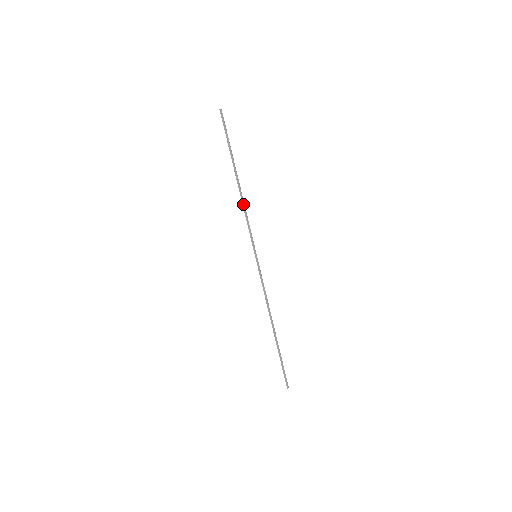
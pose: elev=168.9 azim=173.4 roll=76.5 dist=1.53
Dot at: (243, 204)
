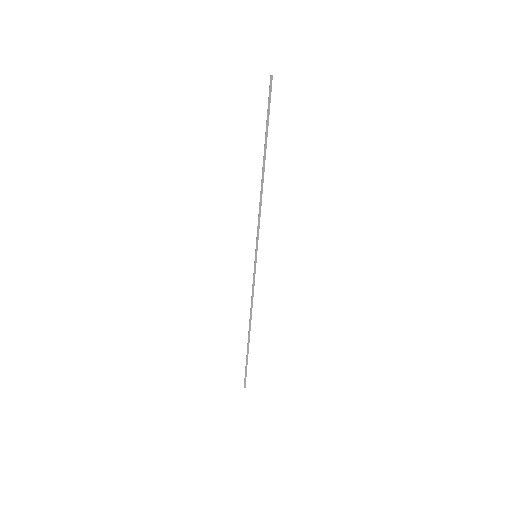
Dot at: (261, 197)
